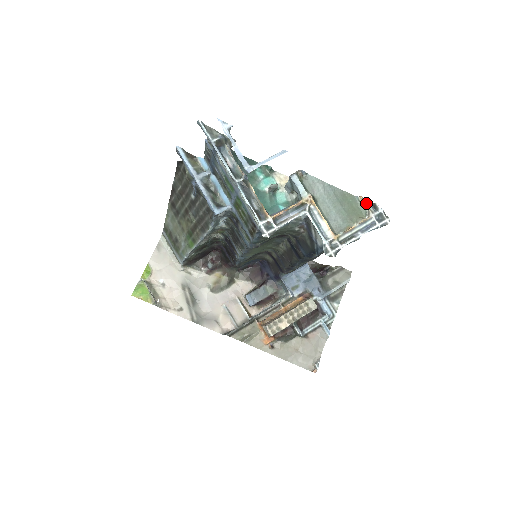
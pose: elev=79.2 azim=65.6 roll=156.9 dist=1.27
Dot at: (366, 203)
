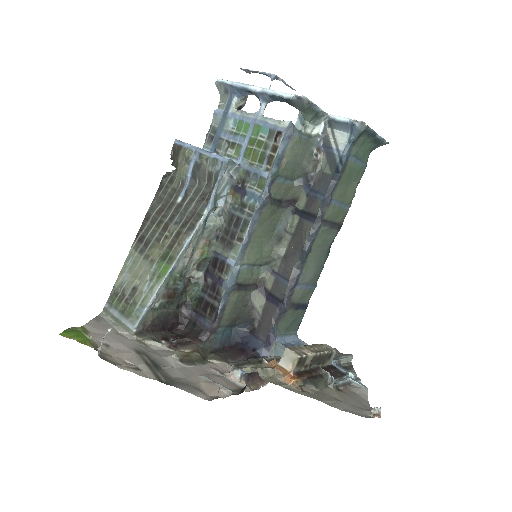
Dot at: occluded
